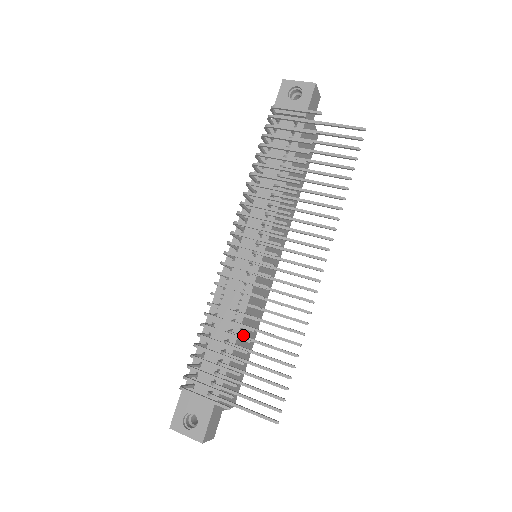
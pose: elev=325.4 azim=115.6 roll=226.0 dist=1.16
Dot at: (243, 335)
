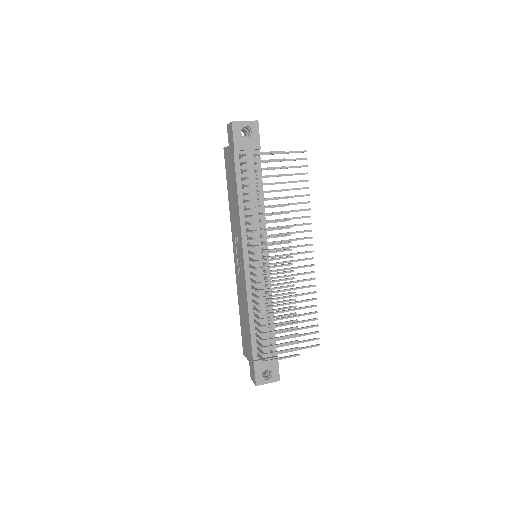
Dot at: occluded
